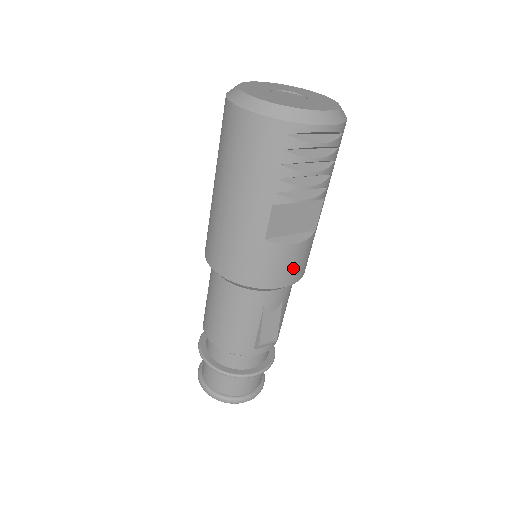
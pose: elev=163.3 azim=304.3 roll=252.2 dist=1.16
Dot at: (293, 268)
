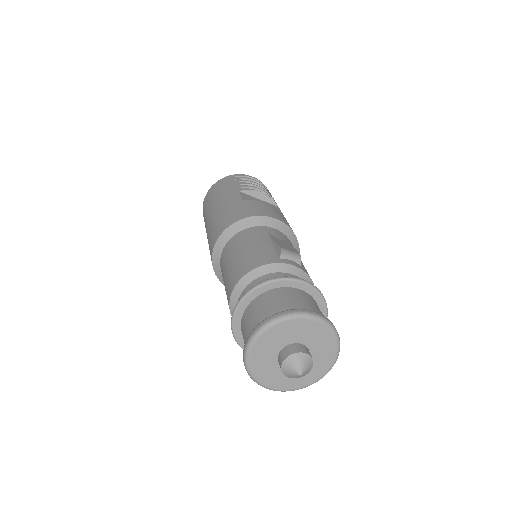
Dot at: (276, 214)
